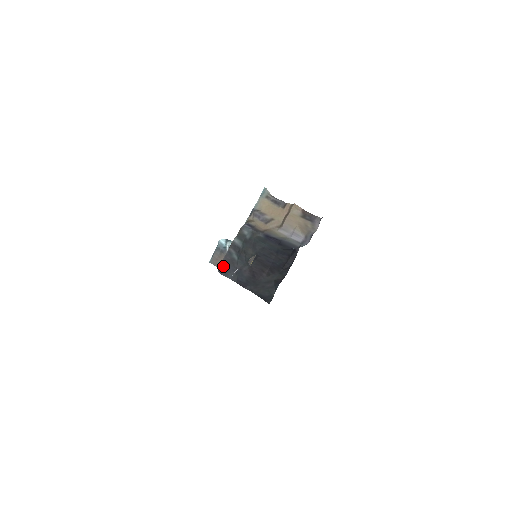
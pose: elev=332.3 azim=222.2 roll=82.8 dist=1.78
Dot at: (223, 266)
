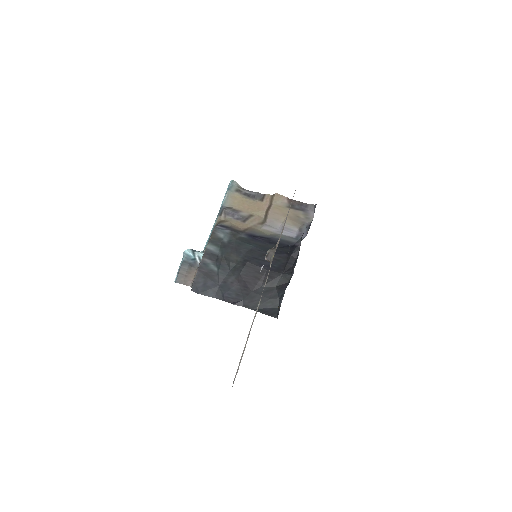
Dot at: (198, 282)
